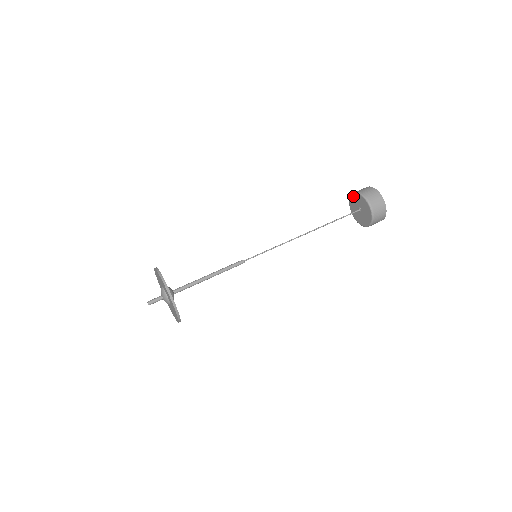
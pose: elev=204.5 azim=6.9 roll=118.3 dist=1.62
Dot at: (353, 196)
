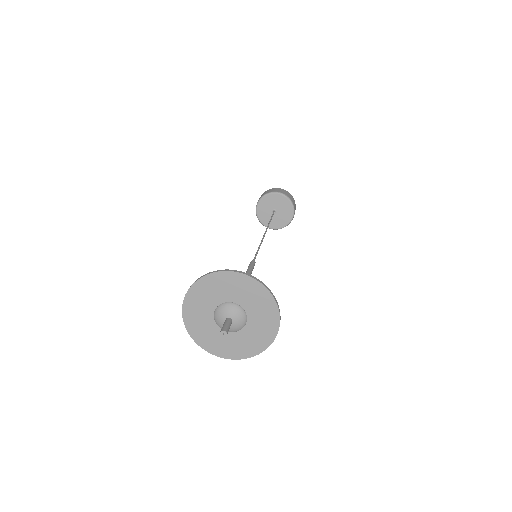
Dot at: (261, 201)
